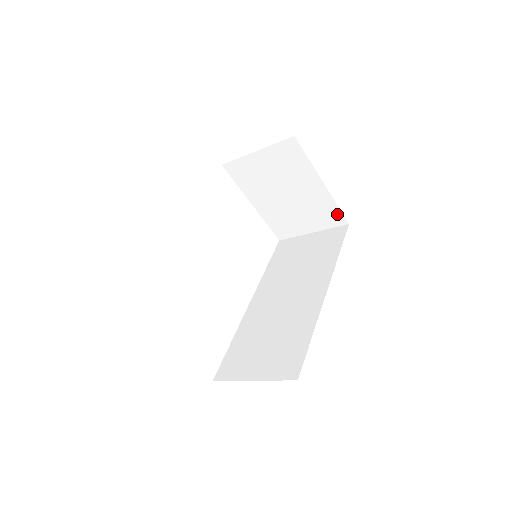
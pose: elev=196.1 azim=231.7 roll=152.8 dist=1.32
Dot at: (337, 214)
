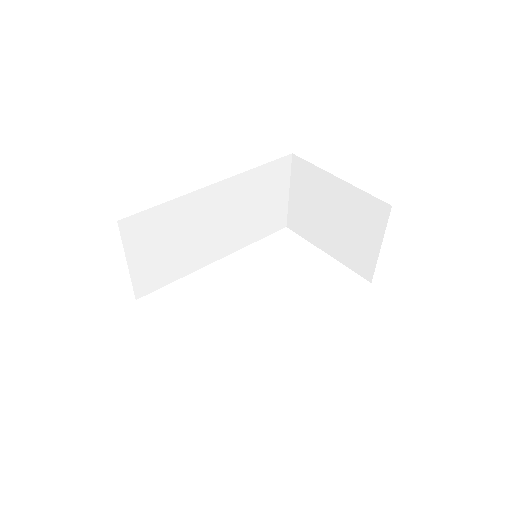
Dot at: (374, 203)
